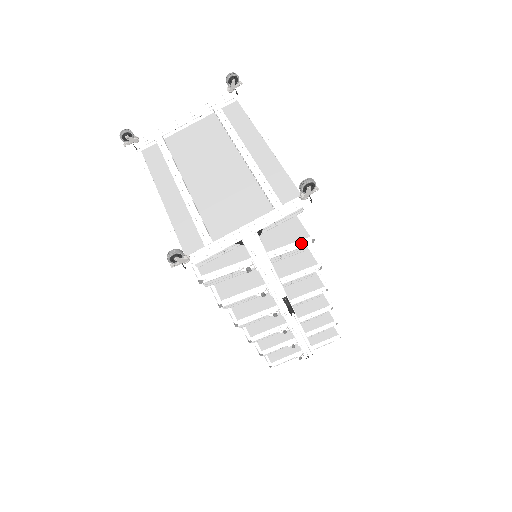
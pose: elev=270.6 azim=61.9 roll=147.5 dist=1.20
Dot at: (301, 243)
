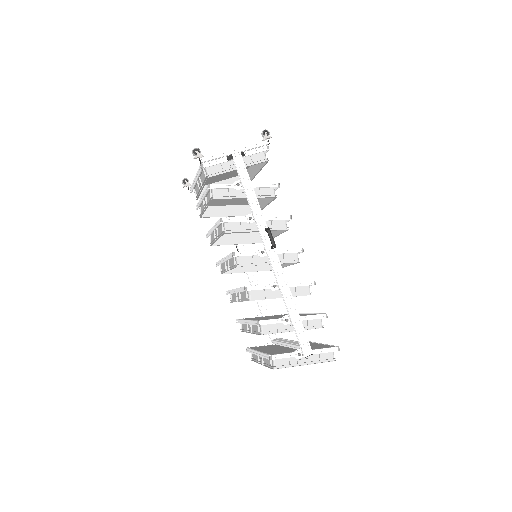
Dot at: (271, 183)
